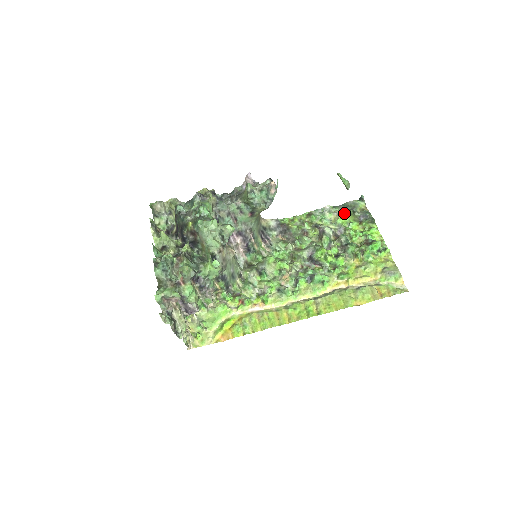
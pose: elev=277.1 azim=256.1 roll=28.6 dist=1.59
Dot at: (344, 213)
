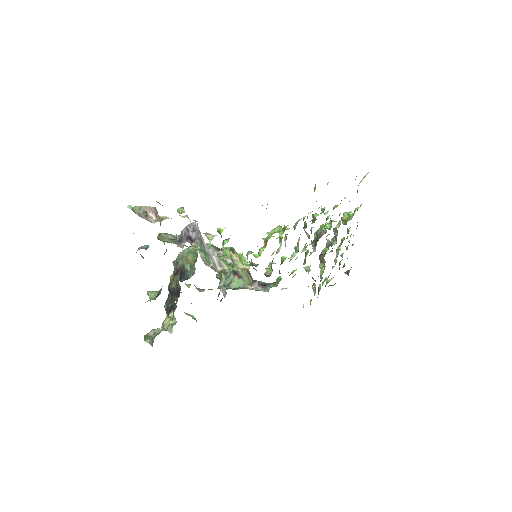
Dot at: occluded
